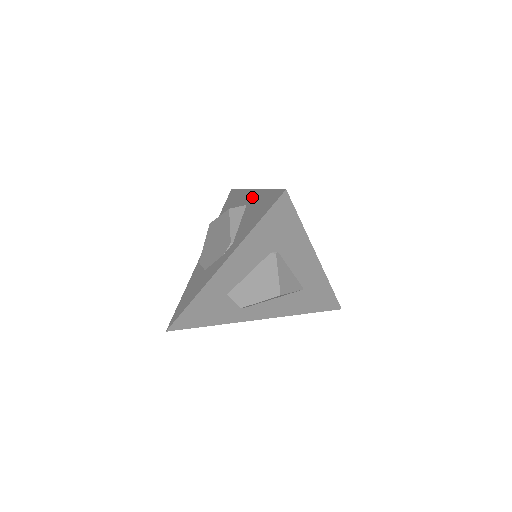
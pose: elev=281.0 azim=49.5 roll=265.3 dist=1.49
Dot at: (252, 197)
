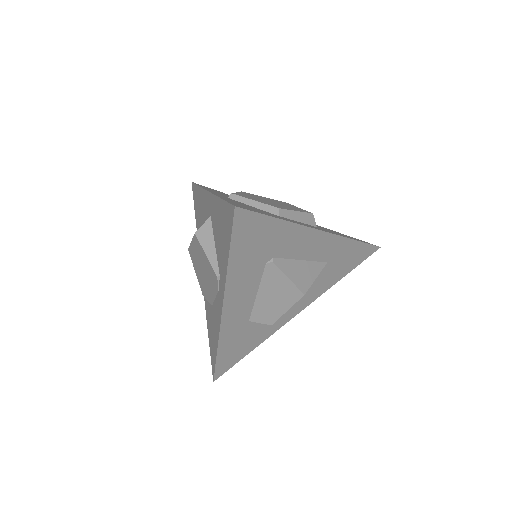
Dot at: (211, 205)
